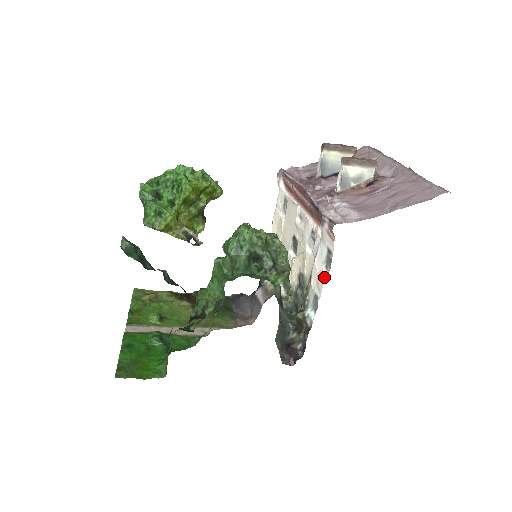
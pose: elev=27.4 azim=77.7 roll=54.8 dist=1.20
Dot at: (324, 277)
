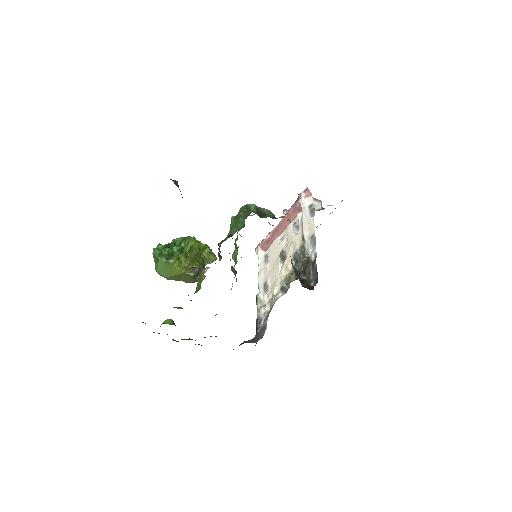
Dot at: (313, 218)
